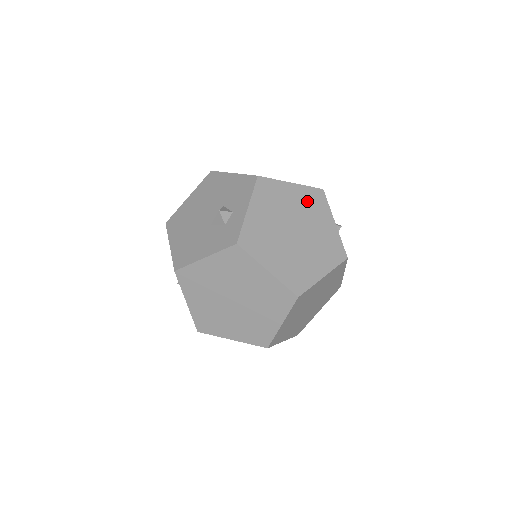
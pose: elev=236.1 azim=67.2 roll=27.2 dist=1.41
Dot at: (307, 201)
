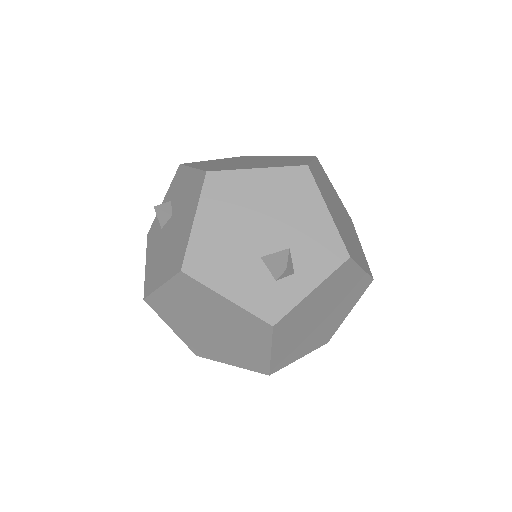
Dot at: (354, 289)
